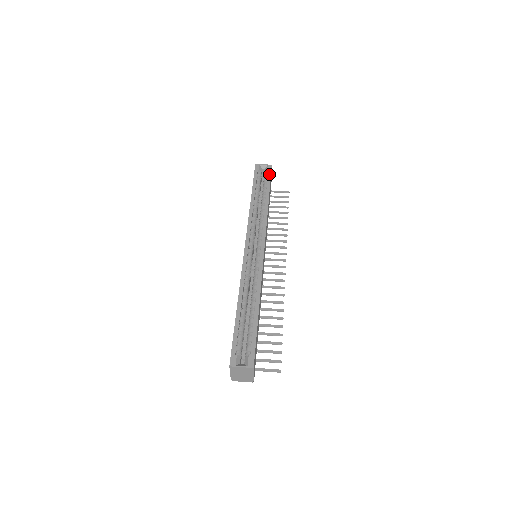
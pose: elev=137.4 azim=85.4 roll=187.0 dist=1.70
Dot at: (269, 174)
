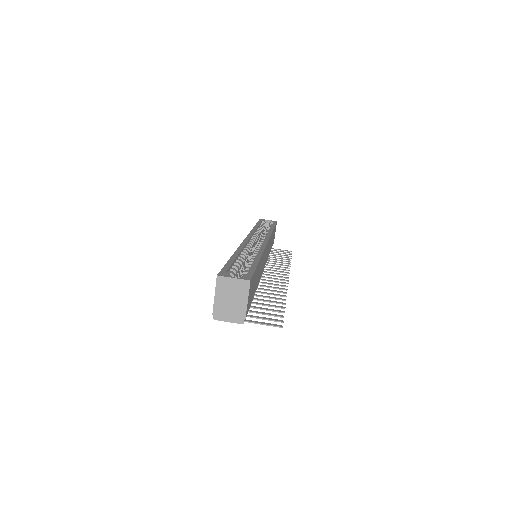
Dot at: (274, 223)
